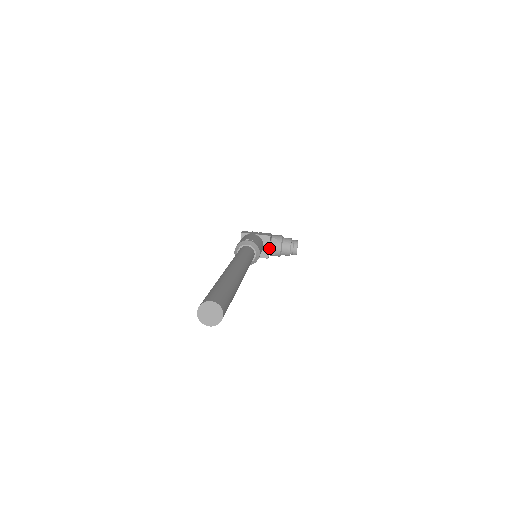
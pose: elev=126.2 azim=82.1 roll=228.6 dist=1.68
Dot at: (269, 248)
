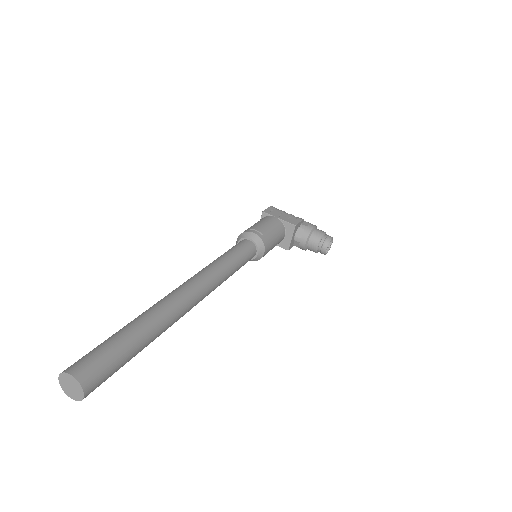
Dot at: (292, 238)
